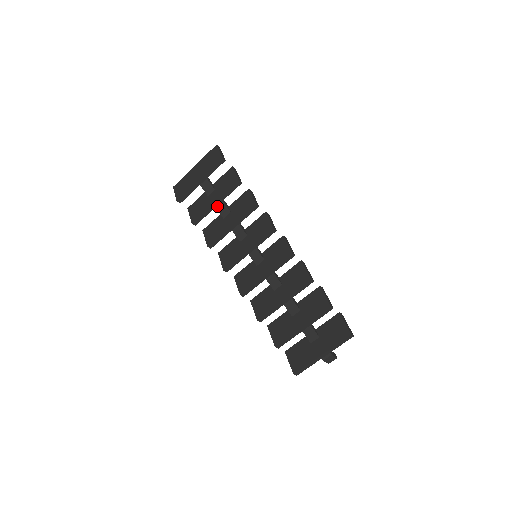
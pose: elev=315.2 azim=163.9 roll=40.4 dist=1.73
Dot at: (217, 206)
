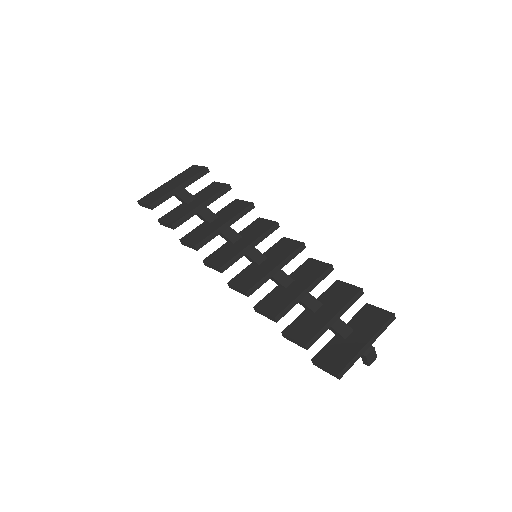
Dot at: (200, 212)
